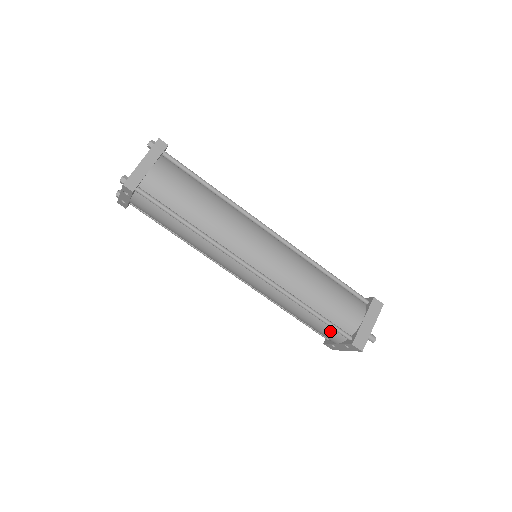
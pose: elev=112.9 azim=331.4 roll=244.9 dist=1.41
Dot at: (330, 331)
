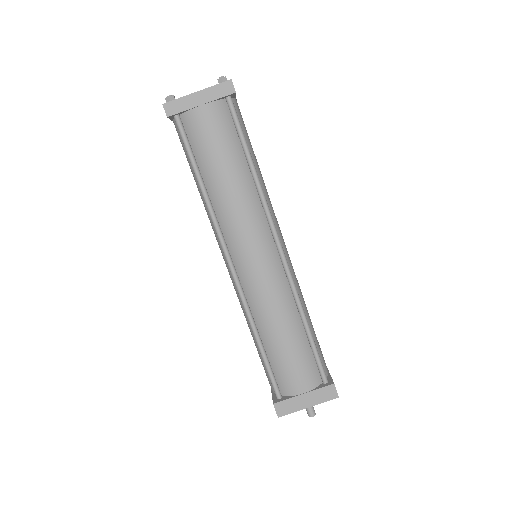
Dot at: (268, 375)
